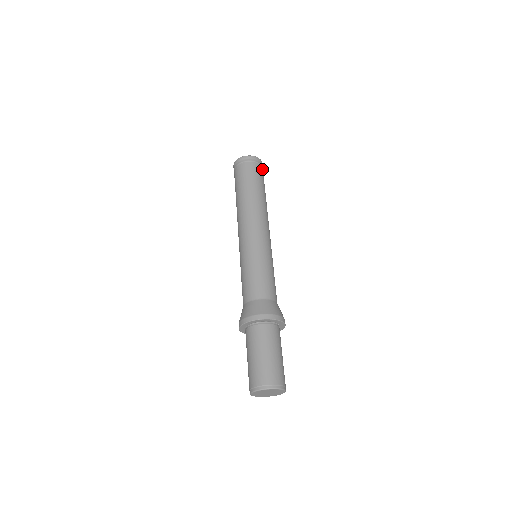
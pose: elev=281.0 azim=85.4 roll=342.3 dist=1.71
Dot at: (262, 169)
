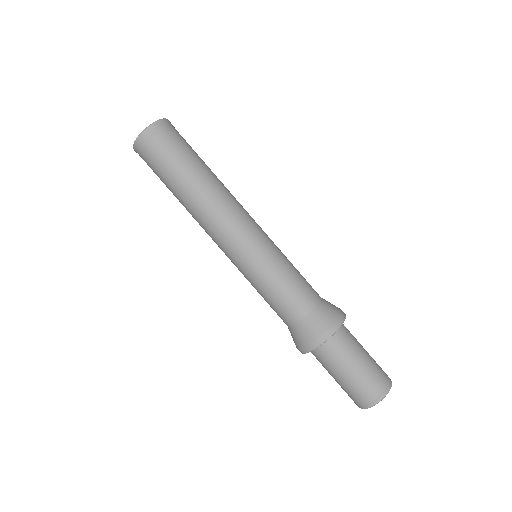
Dot at: occluded
